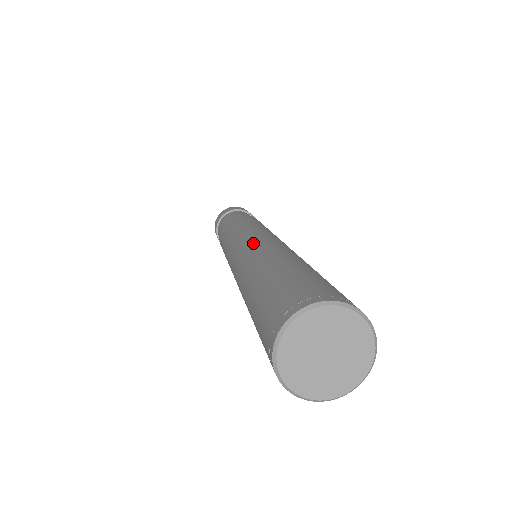
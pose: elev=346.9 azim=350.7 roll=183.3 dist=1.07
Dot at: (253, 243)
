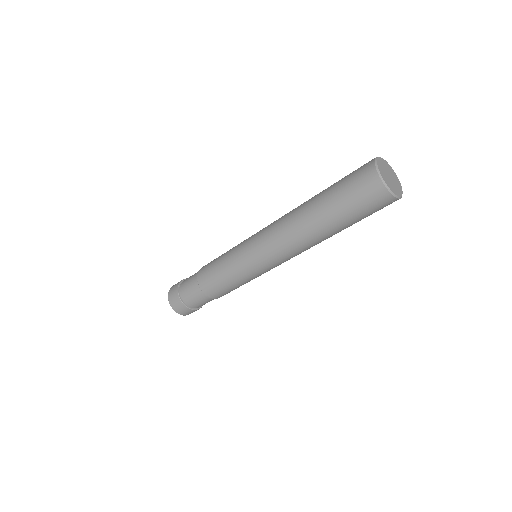
Dot at: occluded
